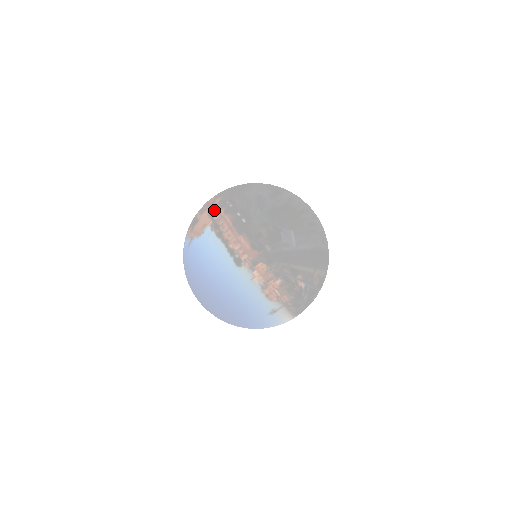
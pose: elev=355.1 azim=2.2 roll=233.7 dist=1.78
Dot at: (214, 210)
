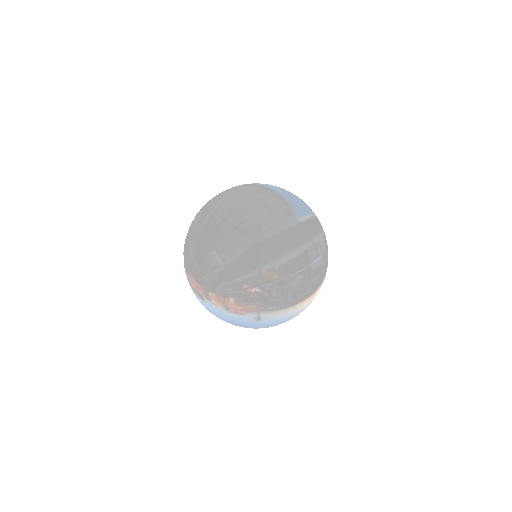
Dot at: occluded
